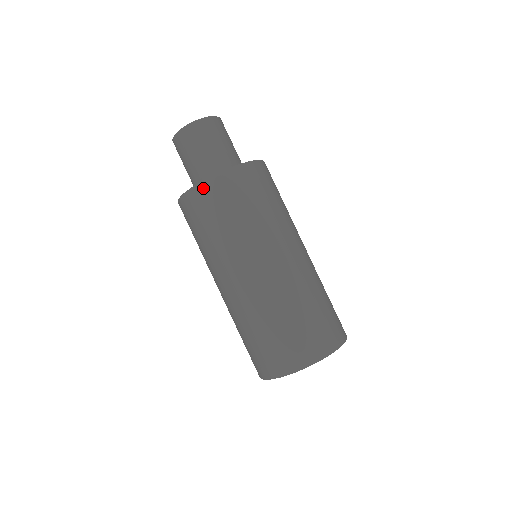
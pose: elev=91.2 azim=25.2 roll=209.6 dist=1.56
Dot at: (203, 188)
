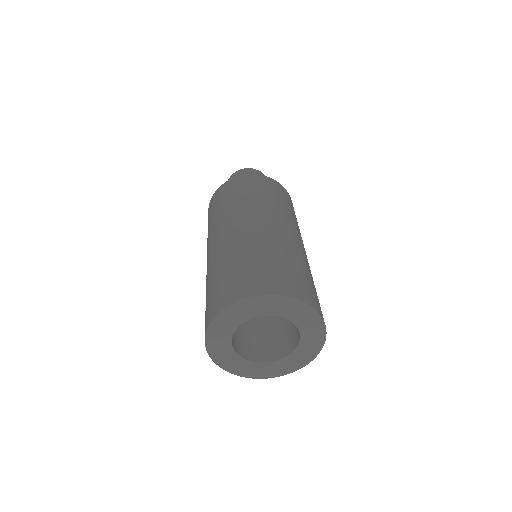
Dot at: (231, 182)
